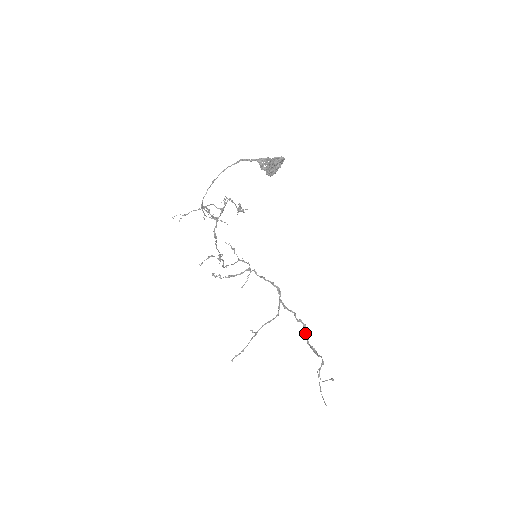
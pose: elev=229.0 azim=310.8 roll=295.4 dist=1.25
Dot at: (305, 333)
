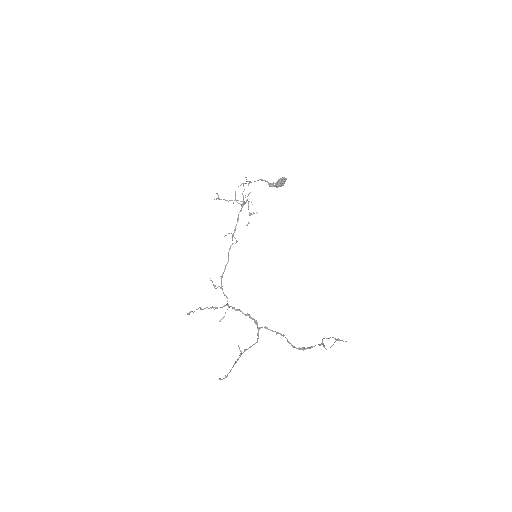
Dot at: (290, 343)
